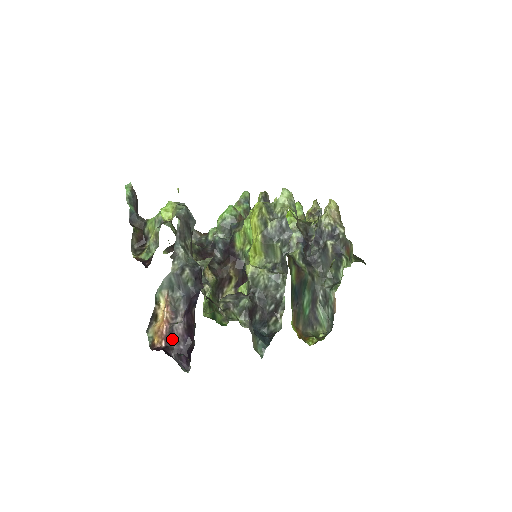
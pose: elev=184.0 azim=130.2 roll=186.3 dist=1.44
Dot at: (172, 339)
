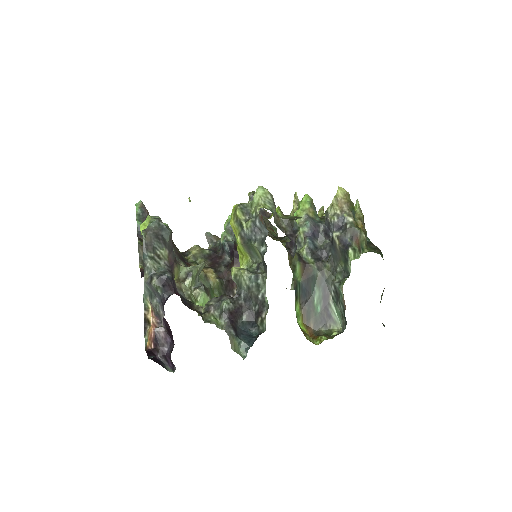
Dot at: (157, 342)
